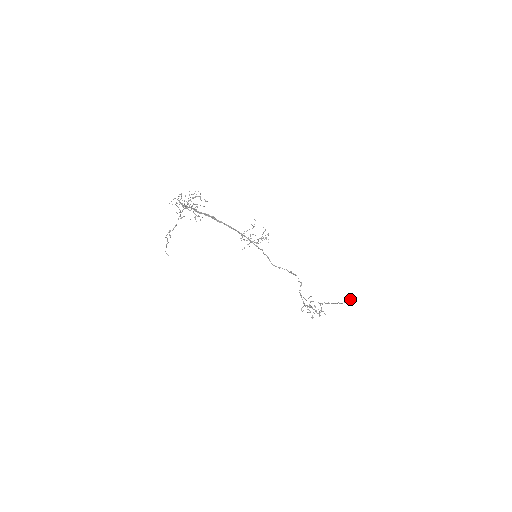
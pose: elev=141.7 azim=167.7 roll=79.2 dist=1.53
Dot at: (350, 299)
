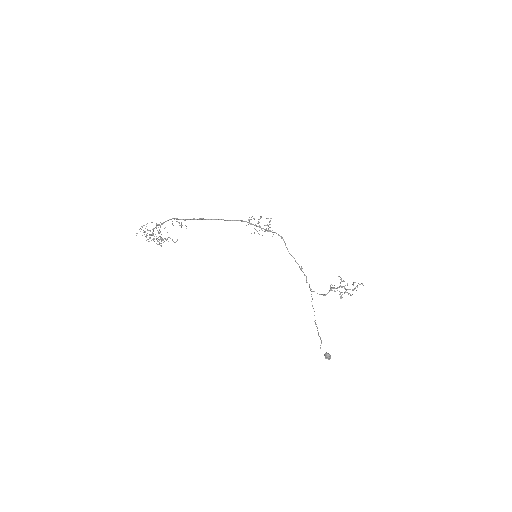
Dot at: occluded
